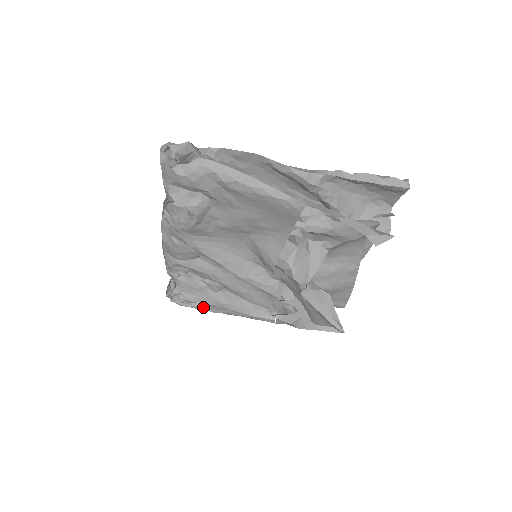
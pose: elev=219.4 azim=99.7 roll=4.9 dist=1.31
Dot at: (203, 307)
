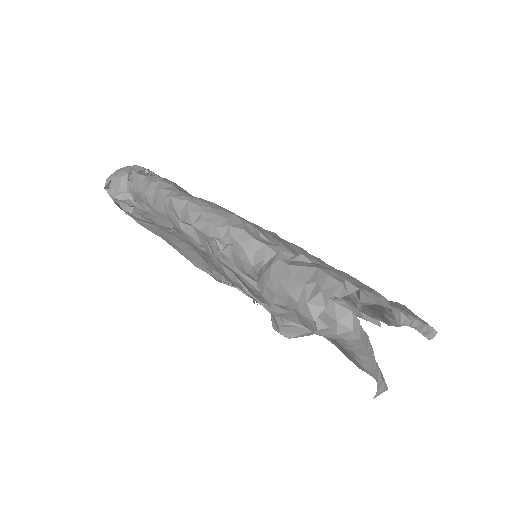
Dot at: occluded
